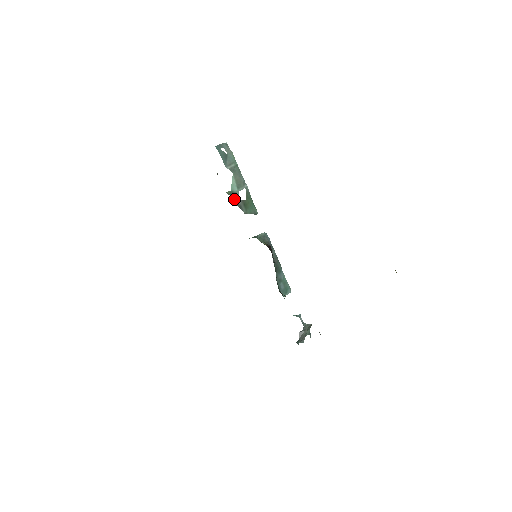
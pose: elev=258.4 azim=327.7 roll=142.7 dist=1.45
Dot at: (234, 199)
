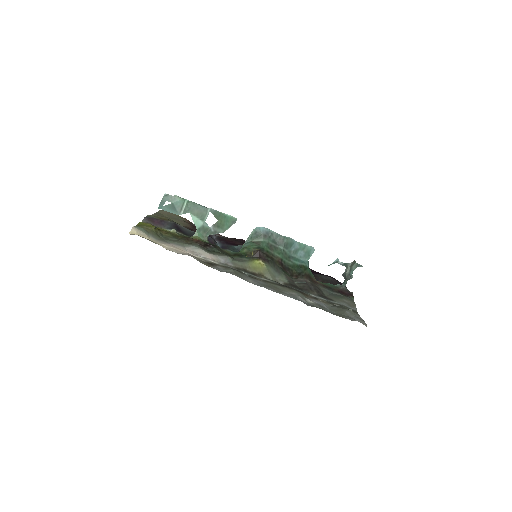
Dot at: (205, 232)
